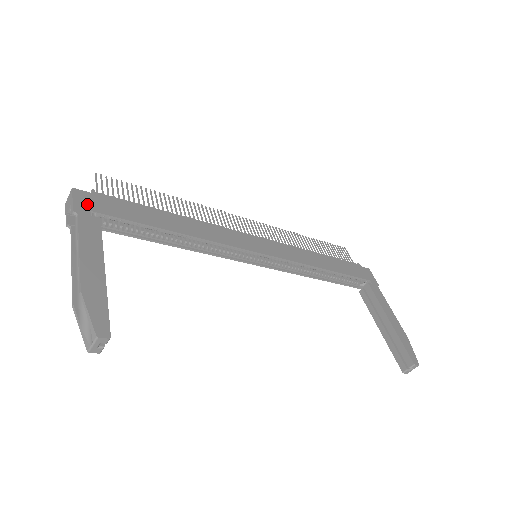
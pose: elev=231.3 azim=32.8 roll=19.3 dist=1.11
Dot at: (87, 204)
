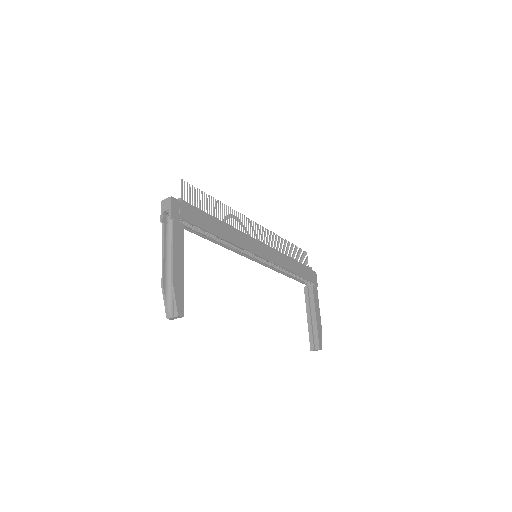
Dot at: (178, 211)
